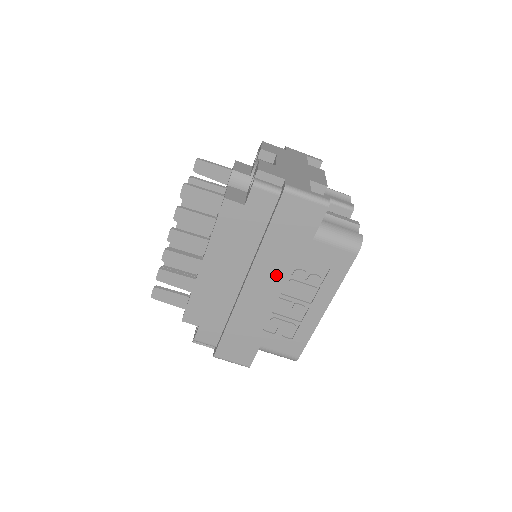
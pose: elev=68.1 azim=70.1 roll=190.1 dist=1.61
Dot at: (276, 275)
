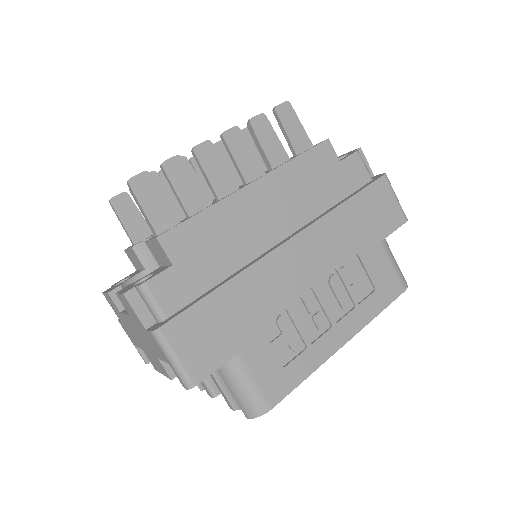
Dot at: (326, 256)
